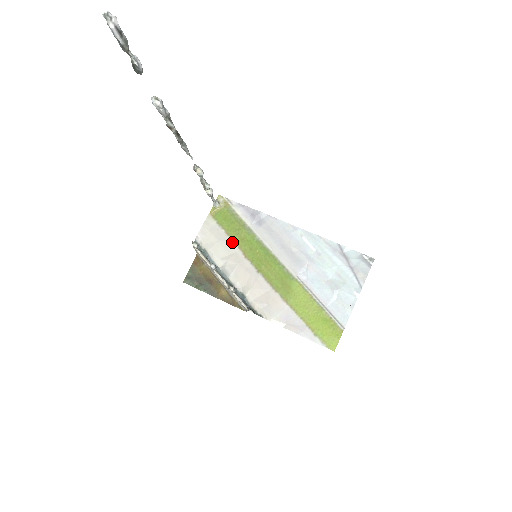
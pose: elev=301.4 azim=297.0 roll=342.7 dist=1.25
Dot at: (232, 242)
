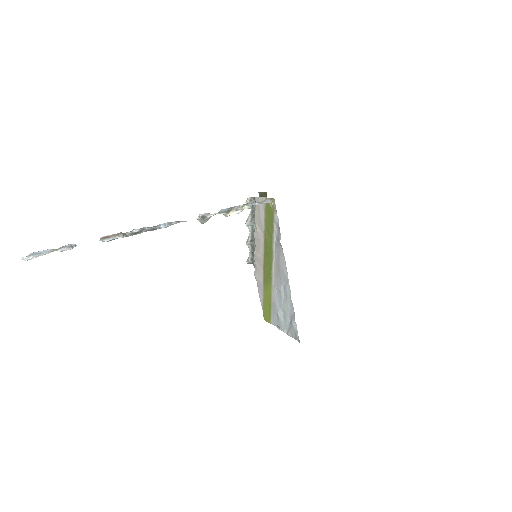
Dot at: (264, 228)
